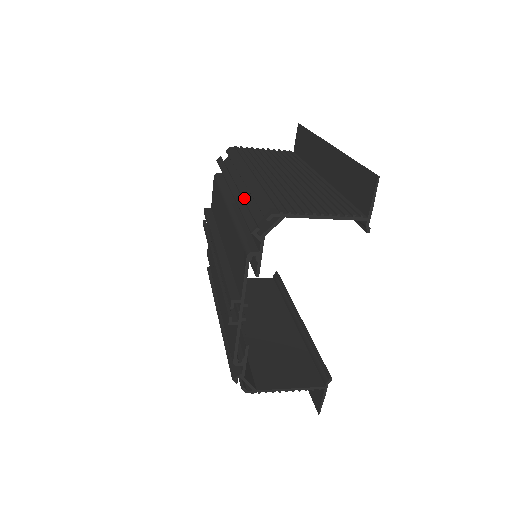
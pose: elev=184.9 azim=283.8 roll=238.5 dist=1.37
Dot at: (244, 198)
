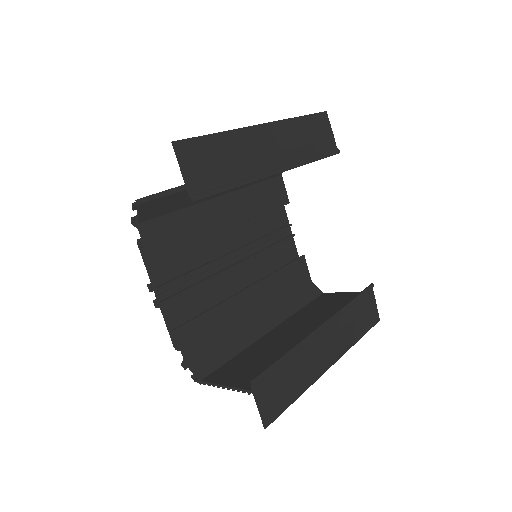
Dot at: (201, 200)
